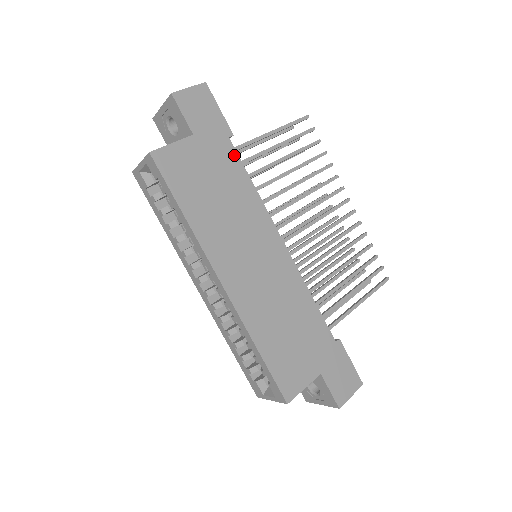
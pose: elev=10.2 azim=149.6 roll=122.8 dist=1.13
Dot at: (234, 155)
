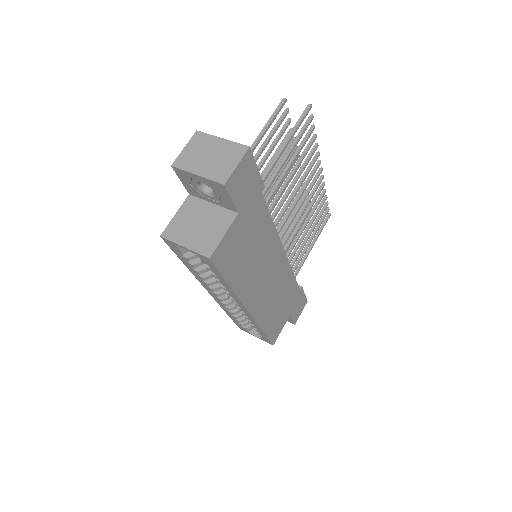
Dot at: (264, 206)
